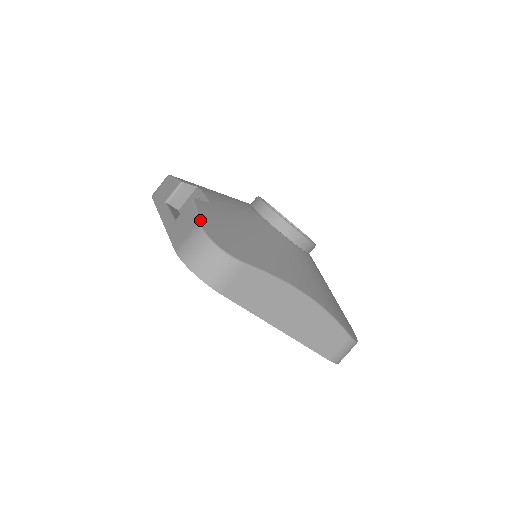
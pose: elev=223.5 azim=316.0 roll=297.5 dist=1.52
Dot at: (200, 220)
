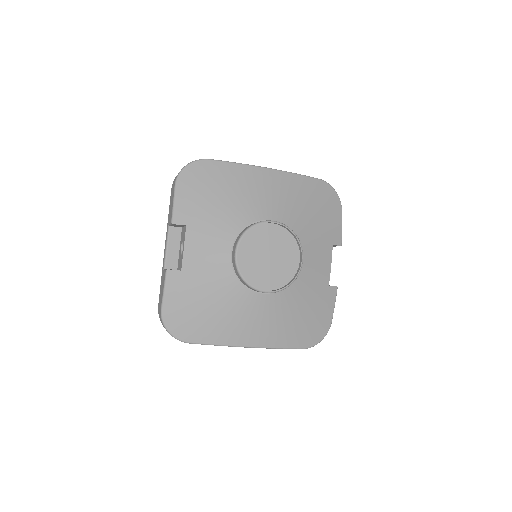
Dot at: (162, 307)
